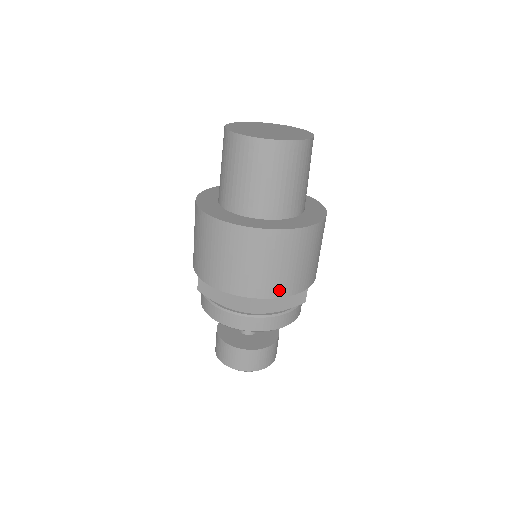
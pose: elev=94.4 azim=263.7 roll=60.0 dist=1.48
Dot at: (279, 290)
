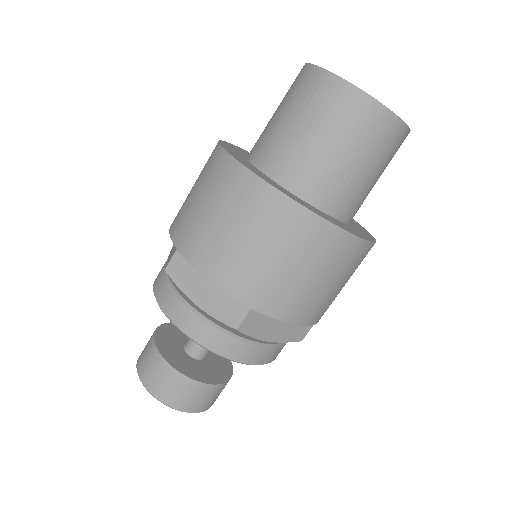
Dot at: (292, 312)
